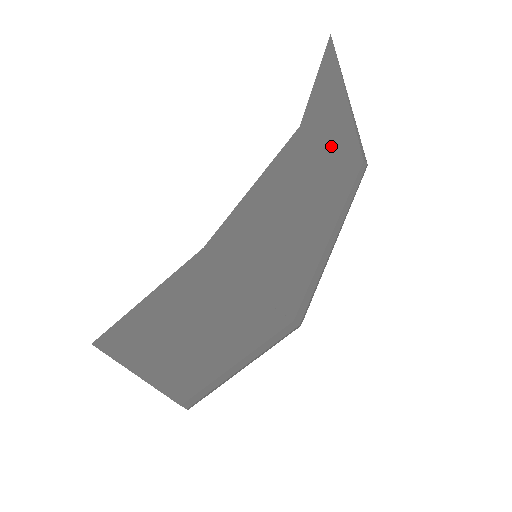
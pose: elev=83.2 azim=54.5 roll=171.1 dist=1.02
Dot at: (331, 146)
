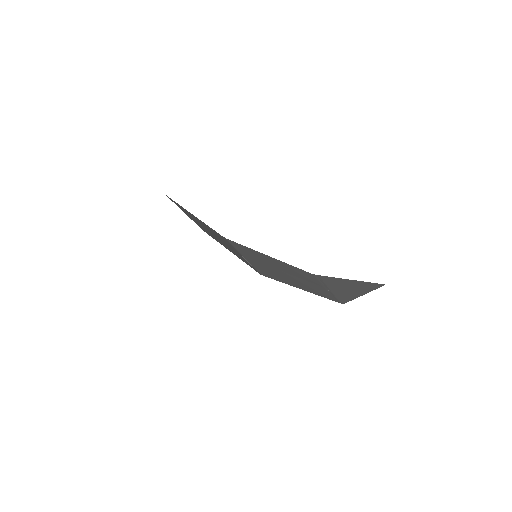
Dot at: (326, 289)
